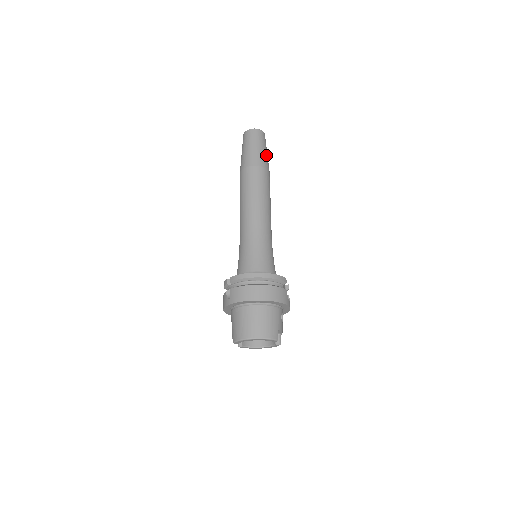
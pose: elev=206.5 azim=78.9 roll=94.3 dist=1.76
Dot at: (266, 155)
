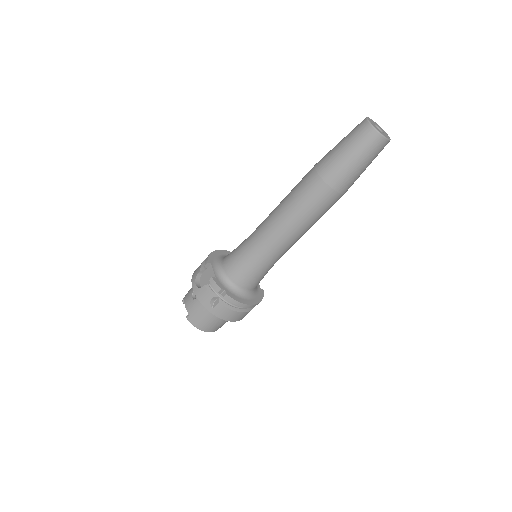
Dot at: occluded
